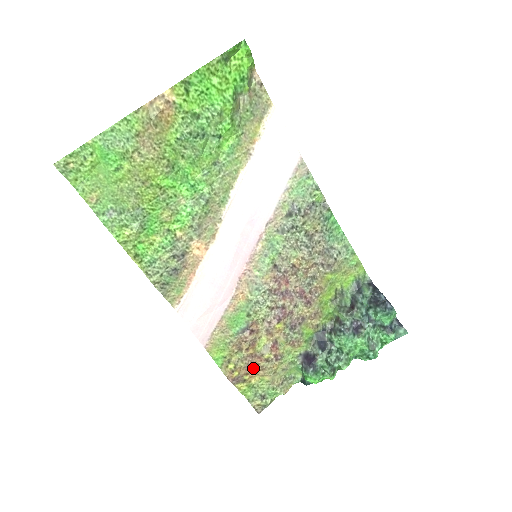
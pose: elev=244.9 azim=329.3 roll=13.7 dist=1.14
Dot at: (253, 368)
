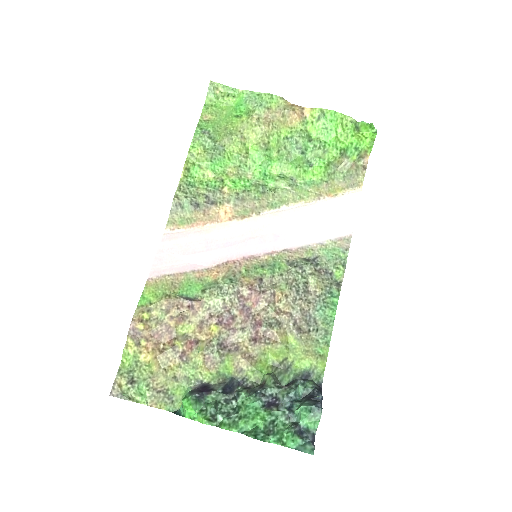
Dot at: (157, 342)
